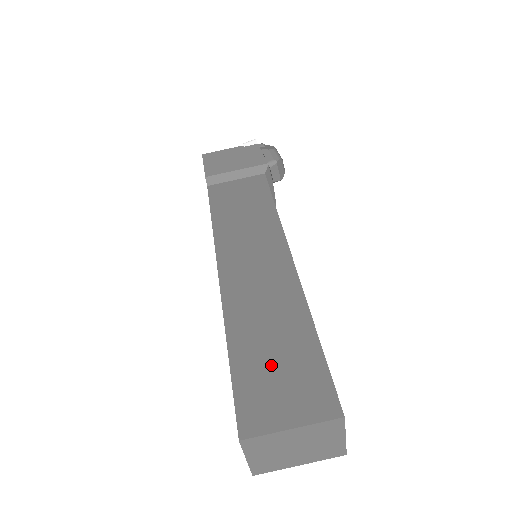
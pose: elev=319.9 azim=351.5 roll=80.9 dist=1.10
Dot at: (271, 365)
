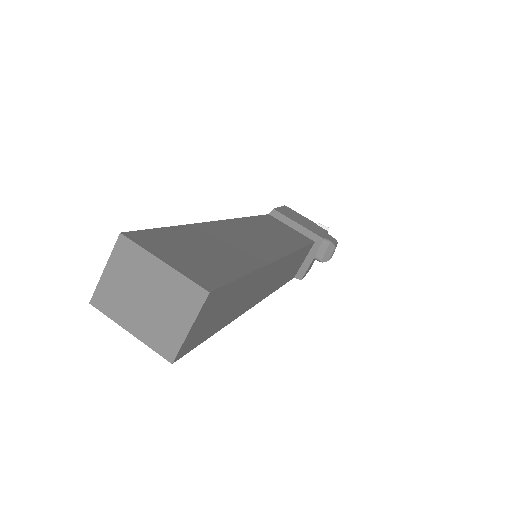
Dot at: (195, 248)
